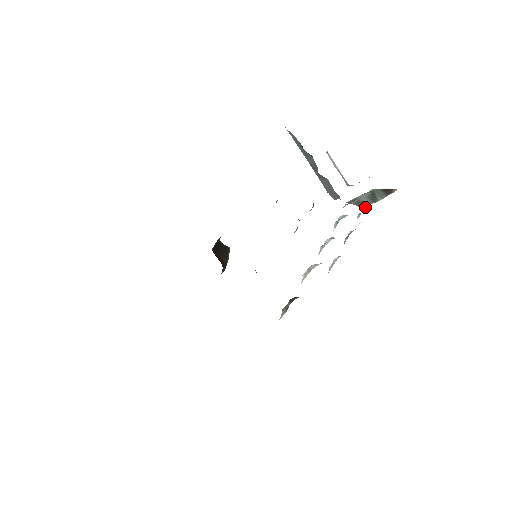
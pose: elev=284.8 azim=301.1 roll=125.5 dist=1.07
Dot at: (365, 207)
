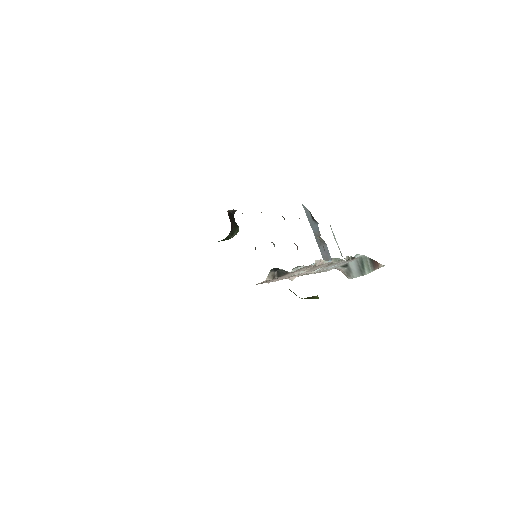
Dot at: (353, 257)
